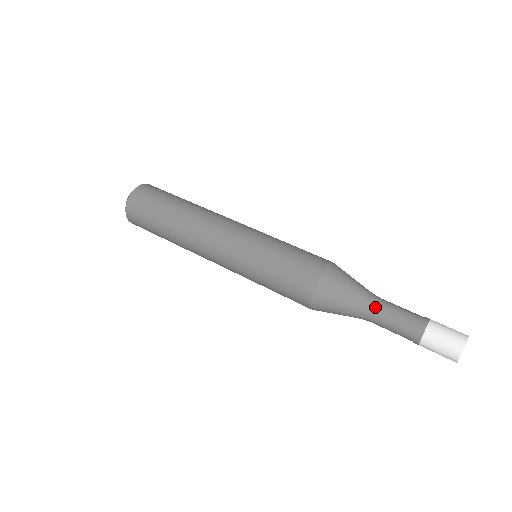
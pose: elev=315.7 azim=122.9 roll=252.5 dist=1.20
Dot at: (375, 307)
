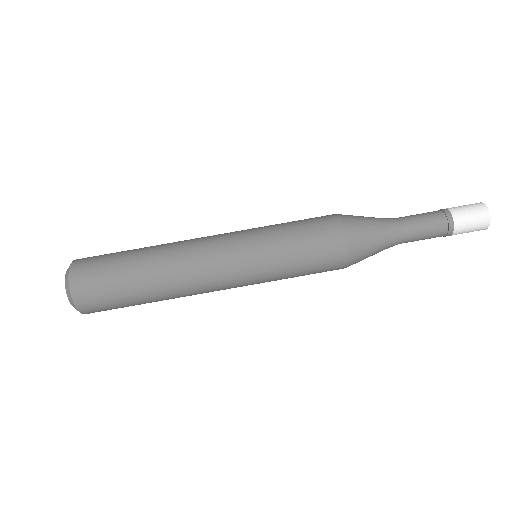
Dot at: (403, 238)
